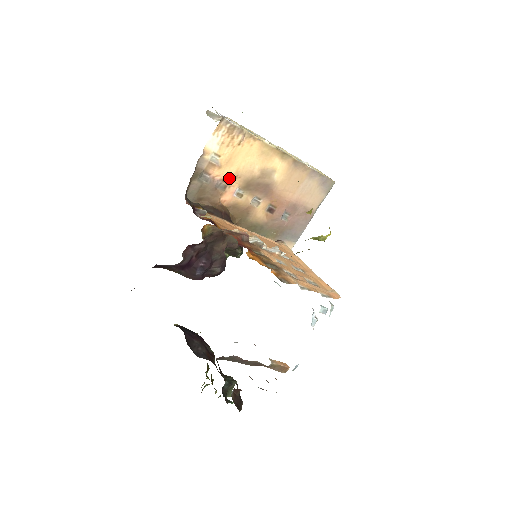
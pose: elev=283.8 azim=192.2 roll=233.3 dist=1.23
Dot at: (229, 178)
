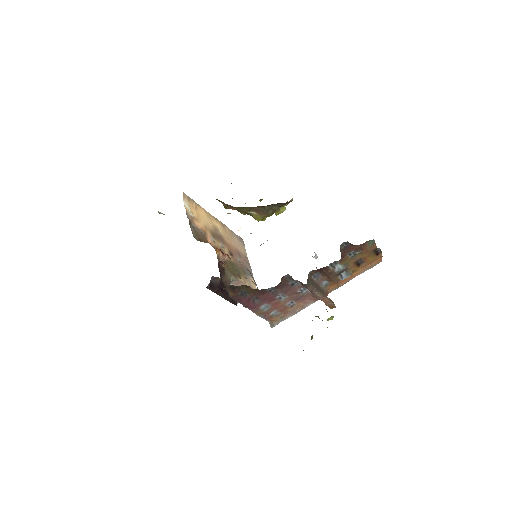
Dot at: (204, 229)
